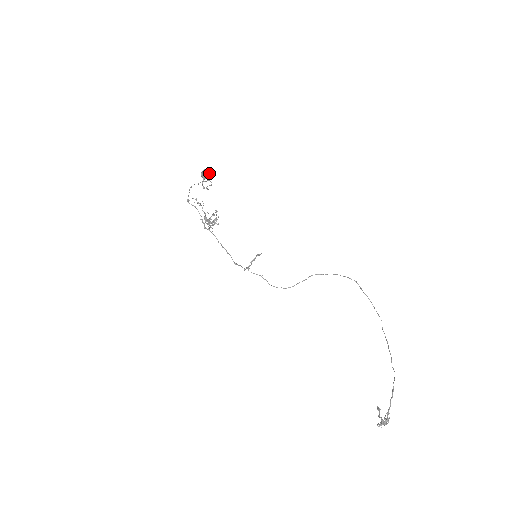
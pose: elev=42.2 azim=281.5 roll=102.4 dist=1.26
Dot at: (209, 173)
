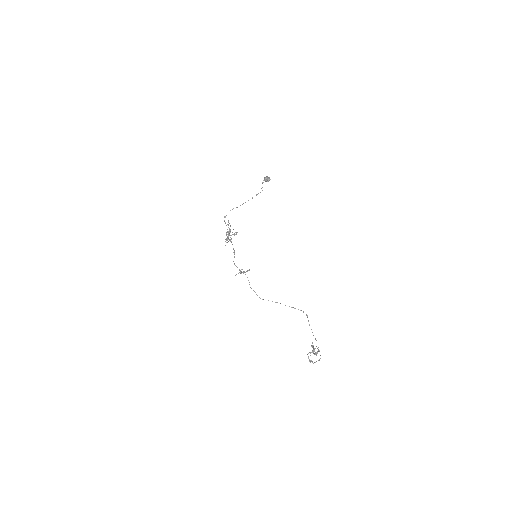
Dot at: occluded
